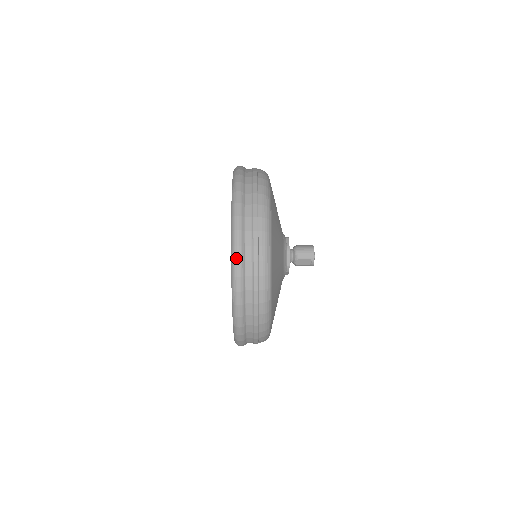
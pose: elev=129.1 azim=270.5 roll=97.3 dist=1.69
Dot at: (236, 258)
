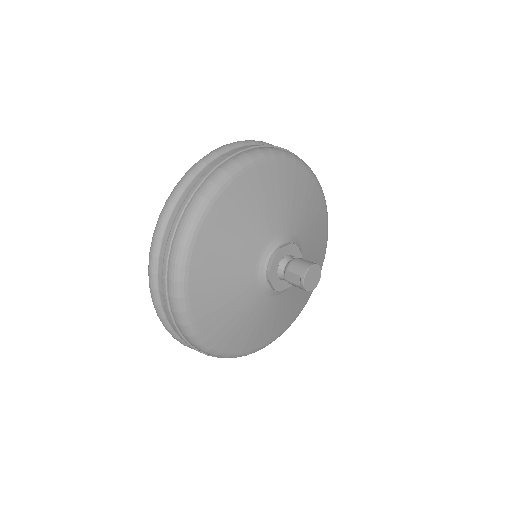
Dot at: (169, 198)
